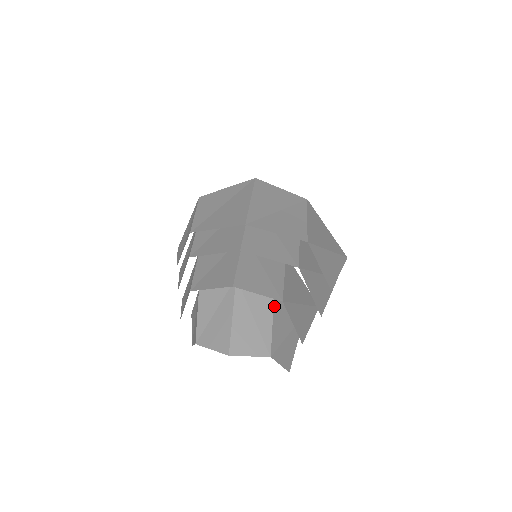
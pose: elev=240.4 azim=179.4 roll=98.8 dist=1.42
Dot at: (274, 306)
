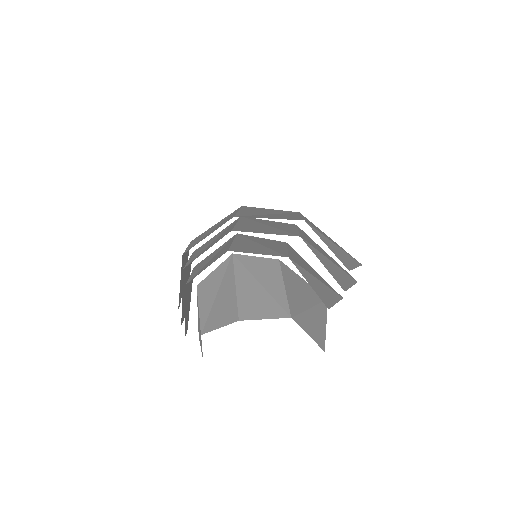
Dot at: (283, 274)
